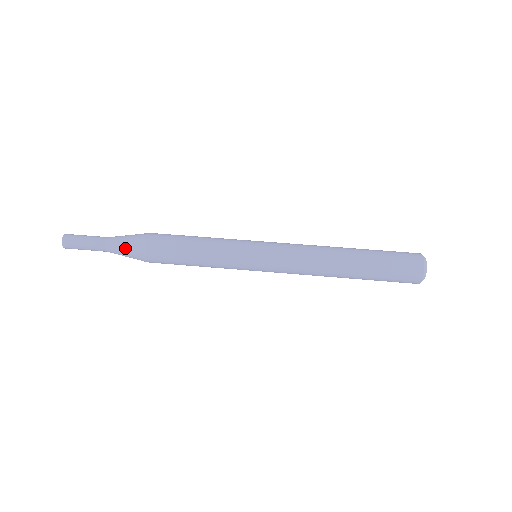
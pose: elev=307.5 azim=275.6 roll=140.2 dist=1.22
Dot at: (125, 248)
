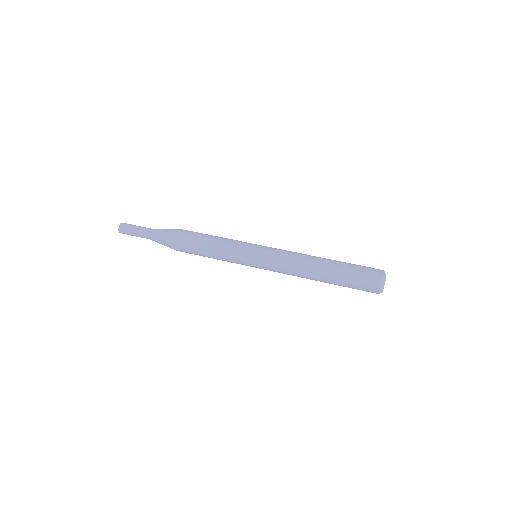
Dot at: (163, 231)
